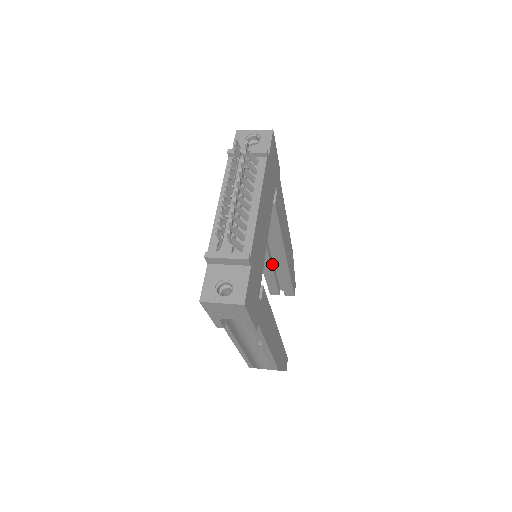
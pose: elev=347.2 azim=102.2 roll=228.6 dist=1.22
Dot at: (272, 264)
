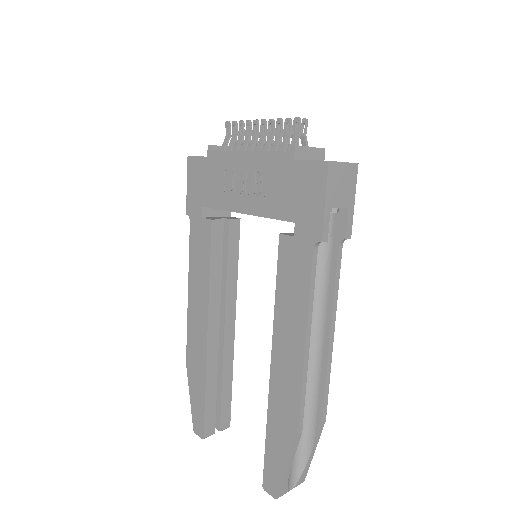
Dot at: (215, 353)
